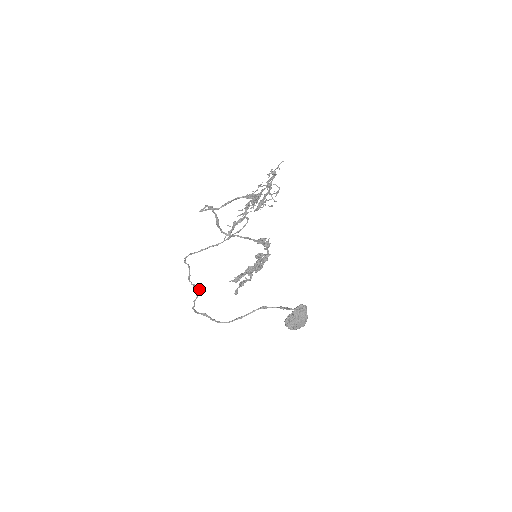
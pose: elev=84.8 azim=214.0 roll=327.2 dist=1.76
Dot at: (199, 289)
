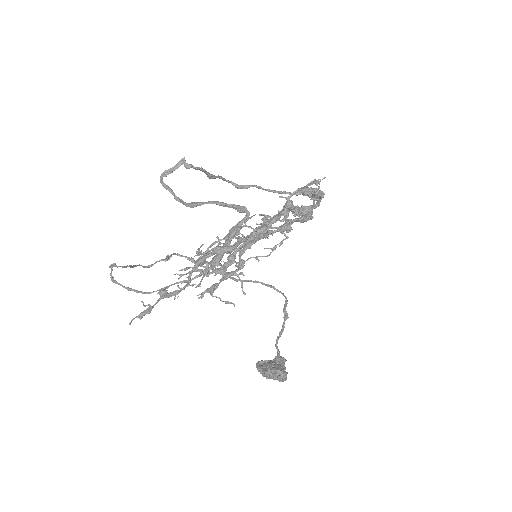
Dot at: (168, 257)
